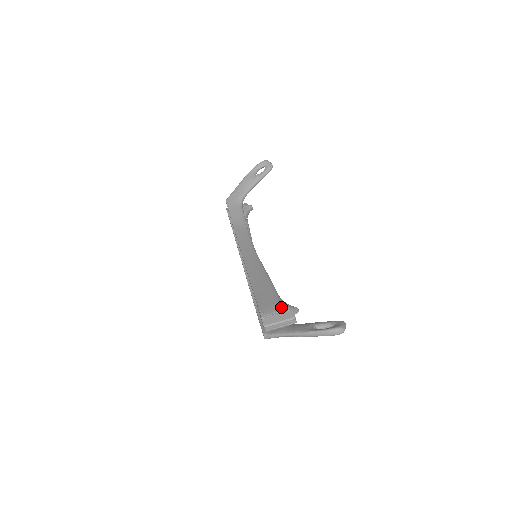
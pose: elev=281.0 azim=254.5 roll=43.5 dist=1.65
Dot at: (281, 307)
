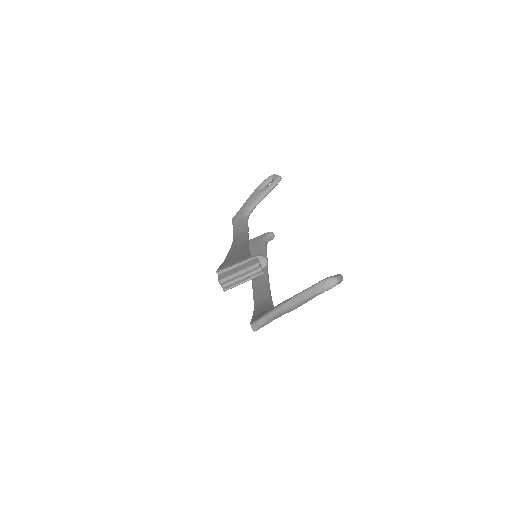
Dot at: (243, 259)
